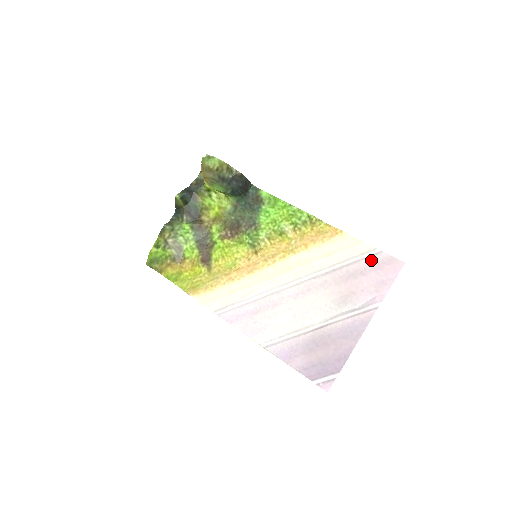
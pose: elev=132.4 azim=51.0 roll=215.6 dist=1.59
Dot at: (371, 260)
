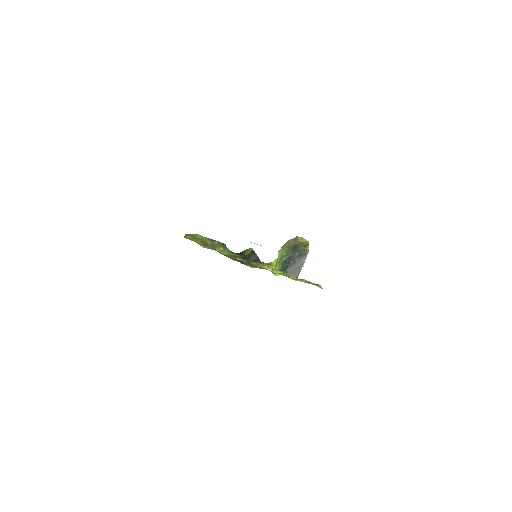
Dot at: occluded
